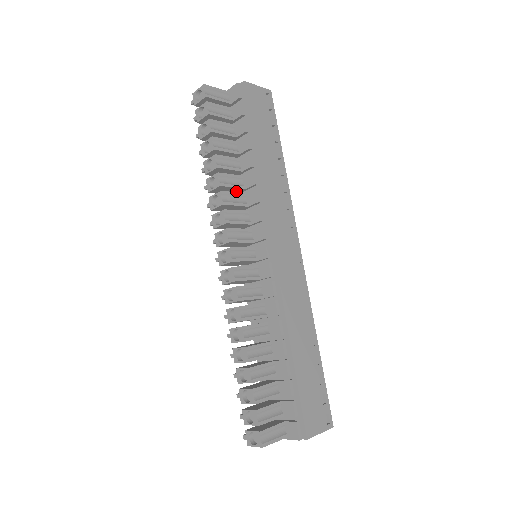
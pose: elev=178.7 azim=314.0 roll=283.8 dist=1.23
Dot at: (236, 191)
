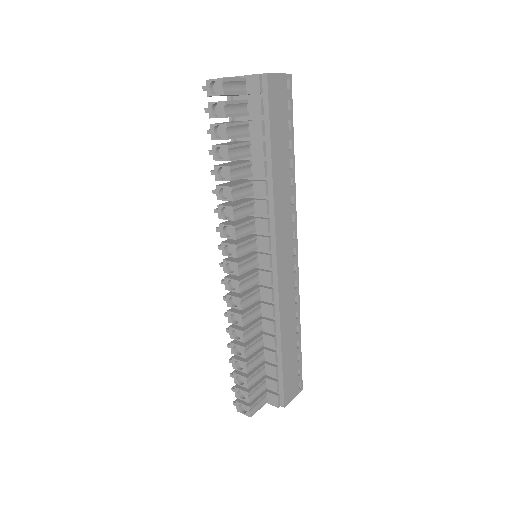
Dot at: occluded
